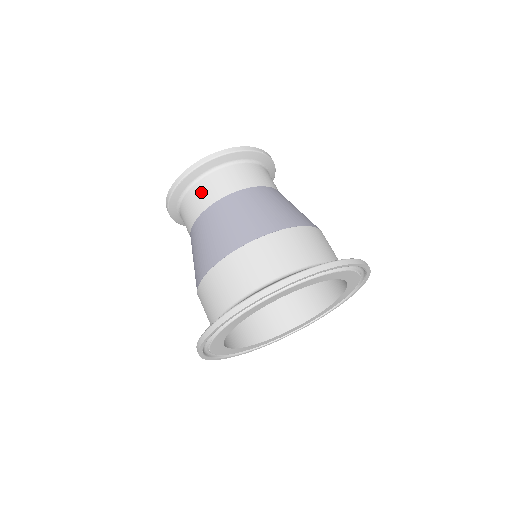
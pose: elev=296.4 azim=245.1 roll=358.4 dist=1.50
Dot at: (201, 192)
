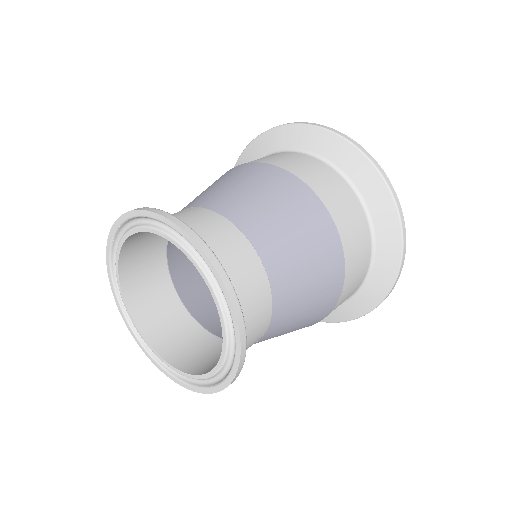
Dot at: occluded
